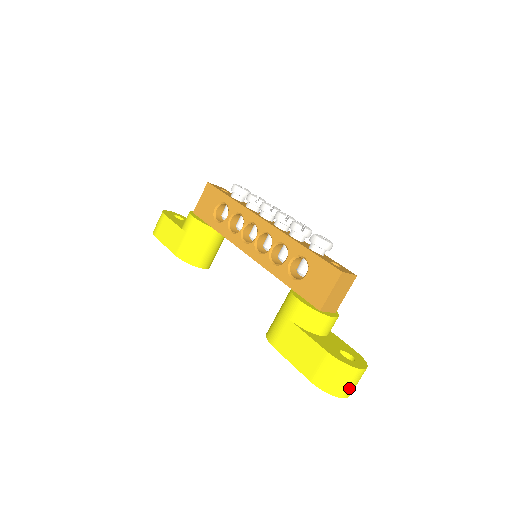
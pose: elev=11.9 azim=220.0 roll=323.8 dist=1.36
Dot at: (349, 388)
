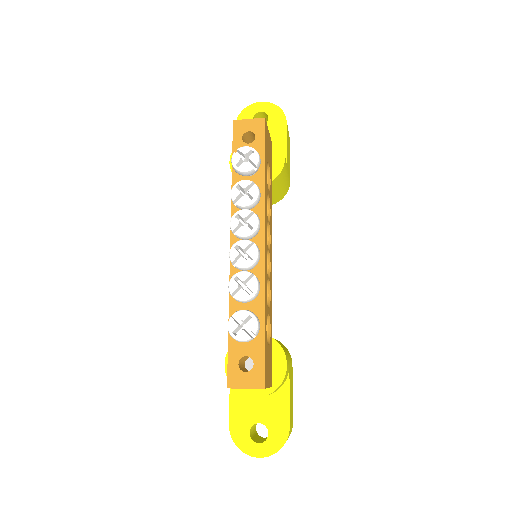
Dot at: occluded
